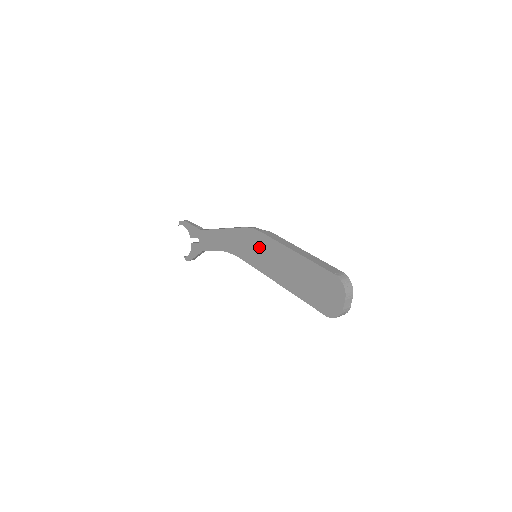
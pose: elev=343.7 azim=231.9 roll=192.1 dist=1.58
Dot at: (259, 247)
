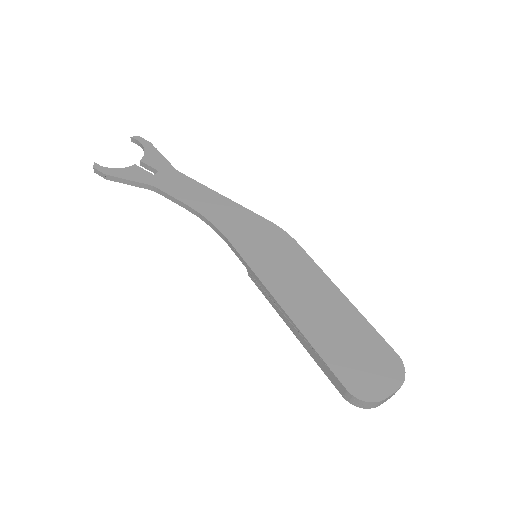
Dot at: (280, 252)
